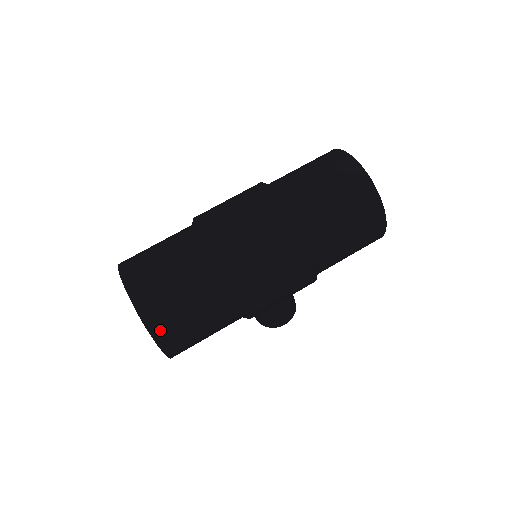
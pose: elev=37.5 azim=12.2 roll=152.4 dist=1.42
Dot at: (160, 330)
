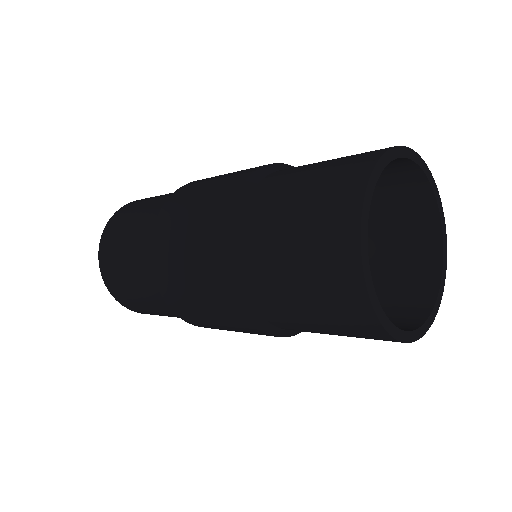
Dot at: (121, 299)
